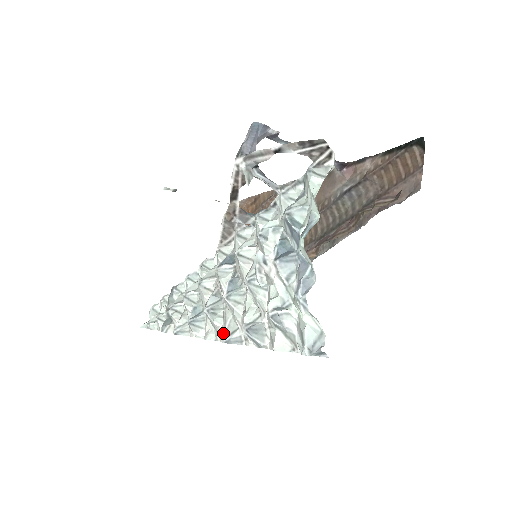
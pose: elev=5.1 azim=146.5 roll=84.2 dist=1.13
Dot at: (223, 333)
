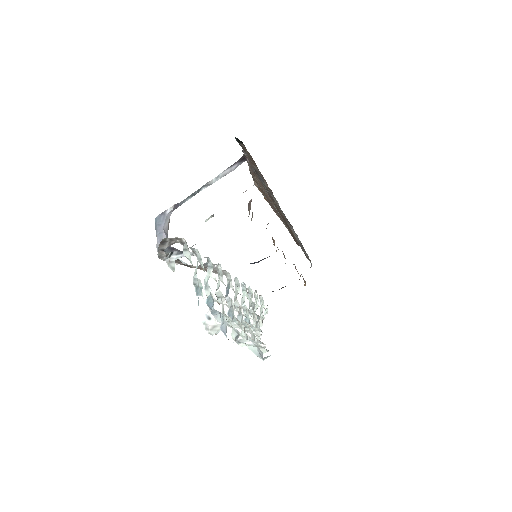
Dot at: occluded
